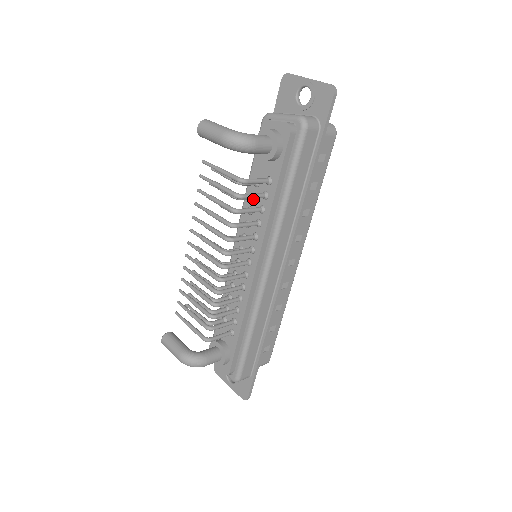
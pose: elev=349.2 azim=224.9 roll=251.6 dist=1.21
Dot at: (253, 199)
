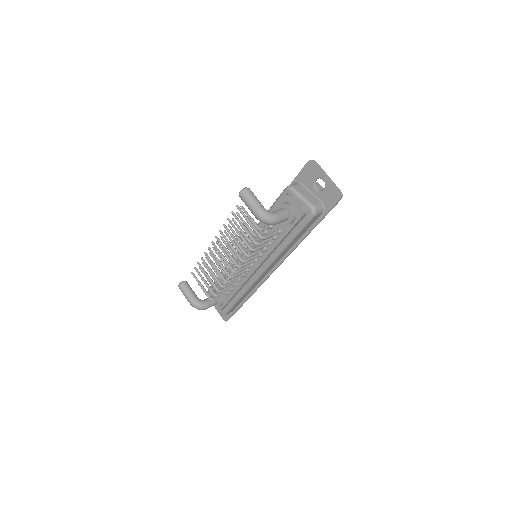
Dot at: (265, 234)
